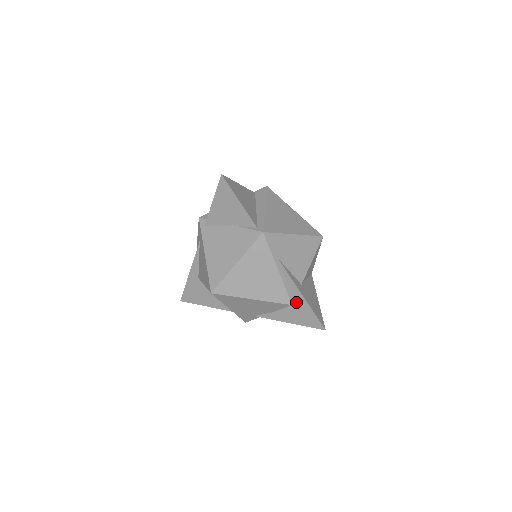
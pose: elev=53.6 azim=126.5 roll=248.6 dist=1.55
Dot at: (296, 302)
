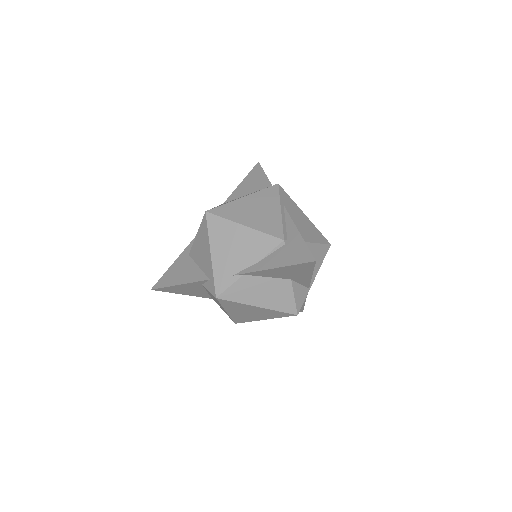
Dot at: (289, 241)
